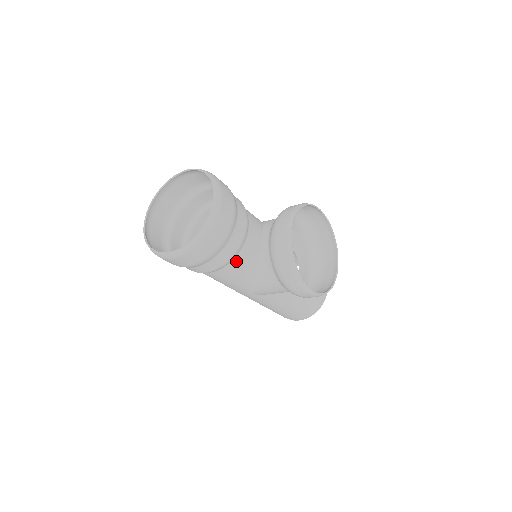
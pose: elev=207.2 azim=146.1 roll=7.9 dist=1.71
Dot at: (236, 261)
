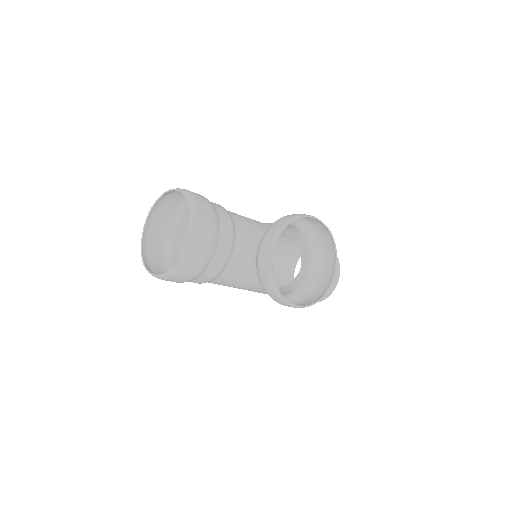
Dot at: (224, 275)
